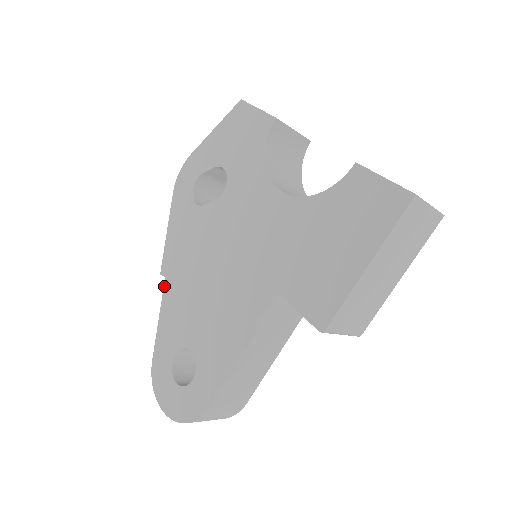
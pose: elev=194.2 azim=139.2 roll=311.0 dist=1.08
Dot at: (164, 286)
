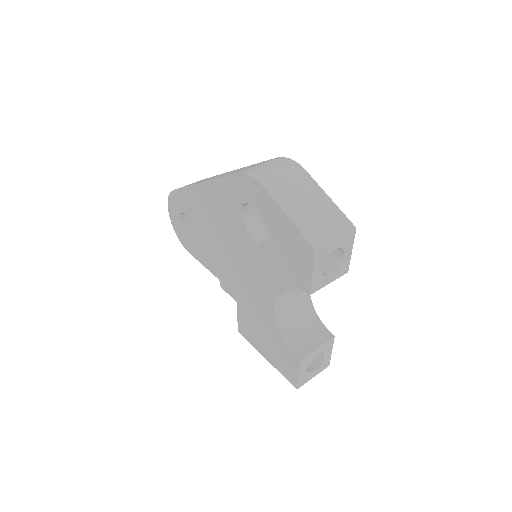
Dot at: occluded
